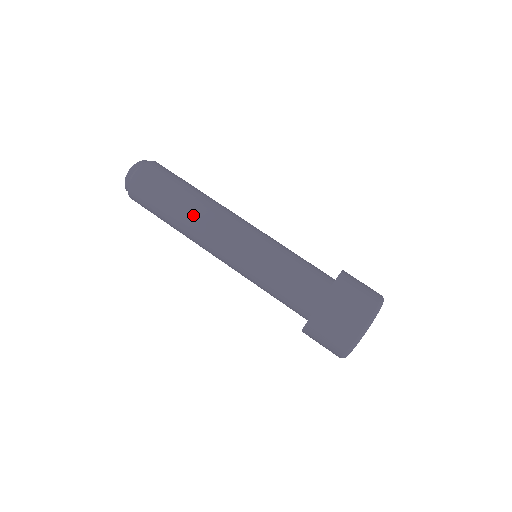
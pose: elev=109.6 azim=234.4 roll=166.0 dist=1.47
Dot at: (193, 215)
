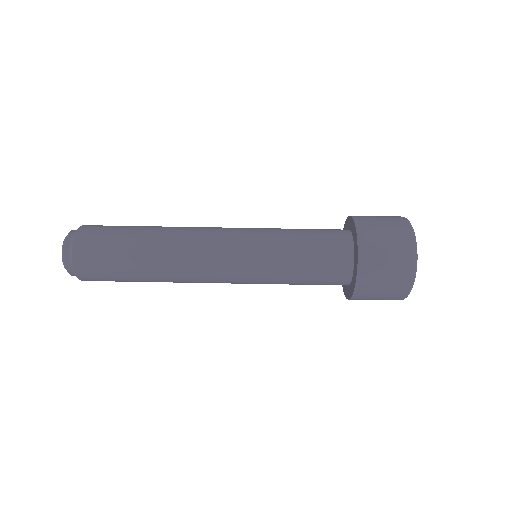
Dot at: (169, 276)
